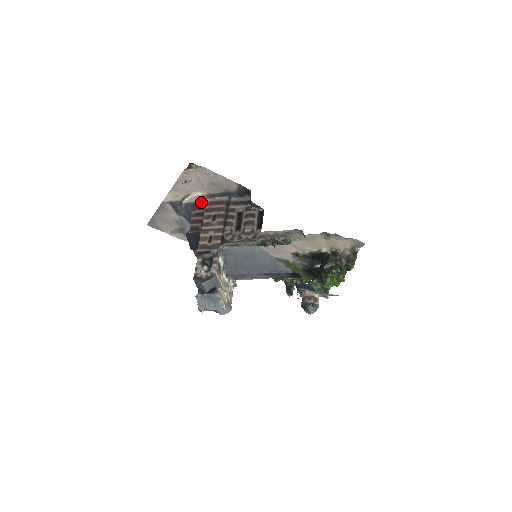
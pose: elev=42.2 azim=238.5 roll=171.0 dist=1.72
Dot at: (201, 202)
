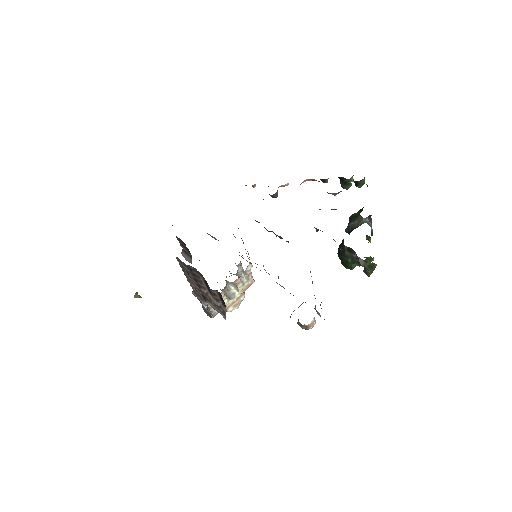
Dot at: occluded
